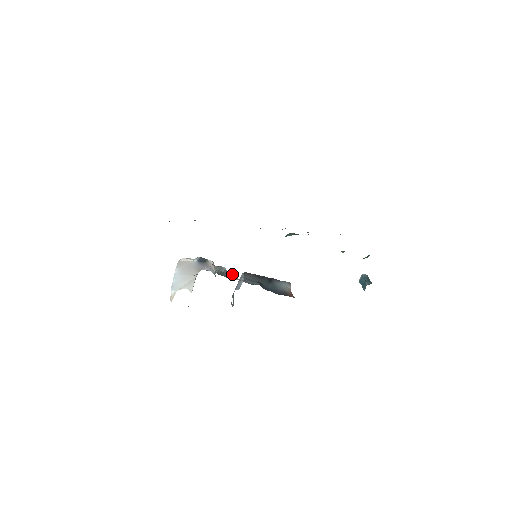
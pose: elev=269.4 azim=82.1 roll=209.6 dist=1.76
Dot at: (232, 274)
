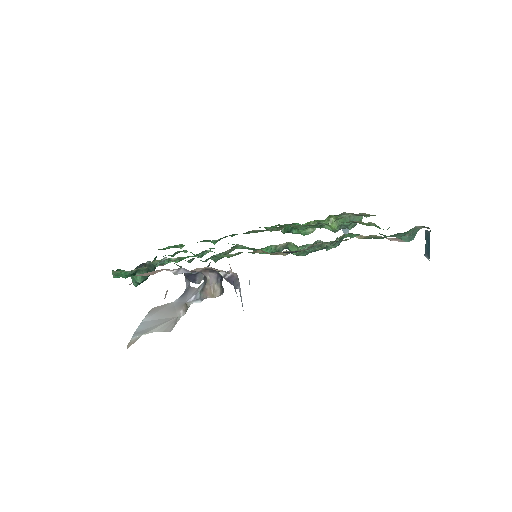
Dot at: occluded
